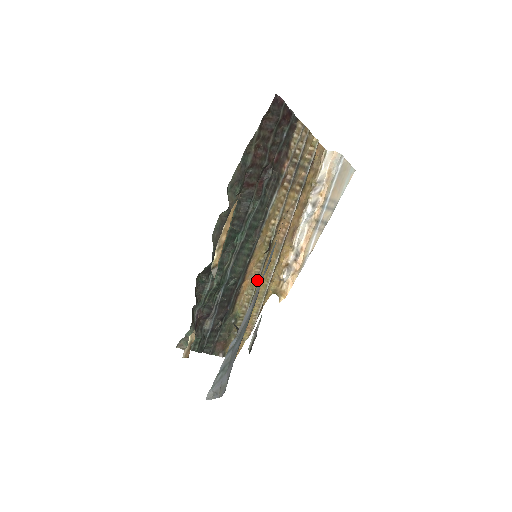
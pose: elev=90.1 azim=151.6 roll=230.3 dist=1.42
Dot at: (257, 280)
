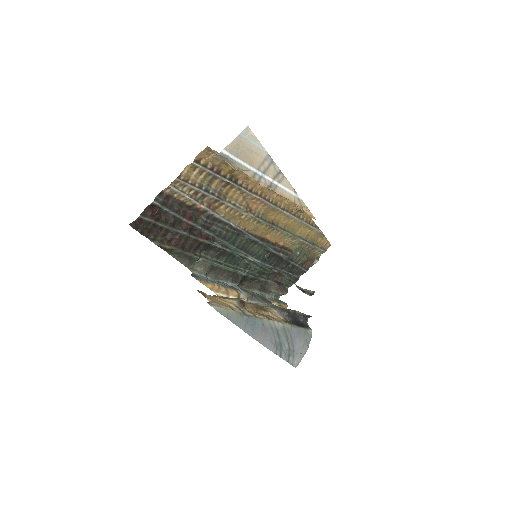
Dot at: (283, 232)
